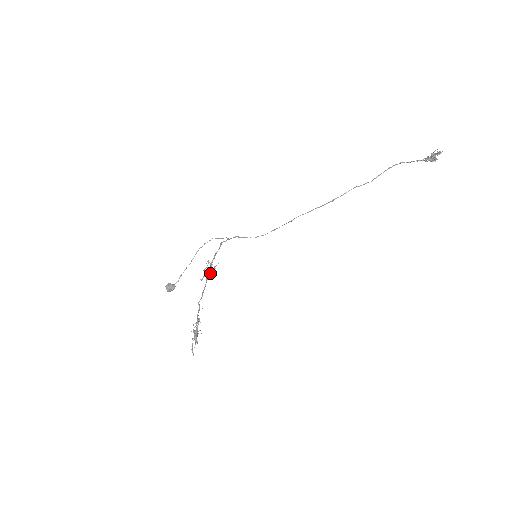
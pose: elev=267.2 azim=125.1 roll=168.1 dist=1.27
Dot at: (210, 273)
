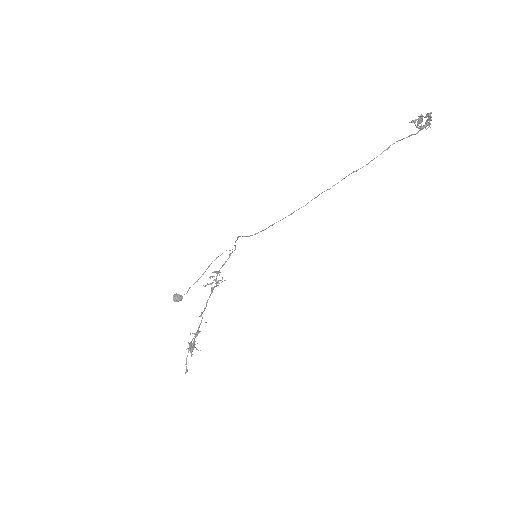
Dot at: occluded
